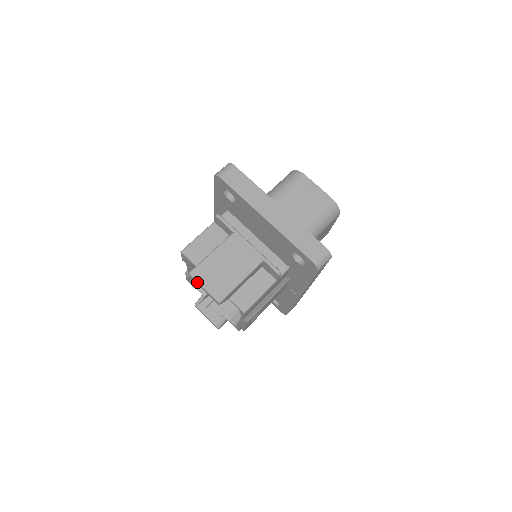
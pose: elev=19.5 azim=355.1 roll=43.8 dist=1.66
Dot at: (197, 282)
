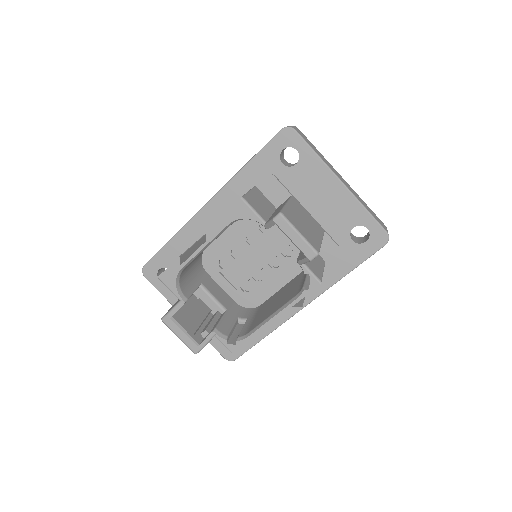
Dot at: (291, 225)
